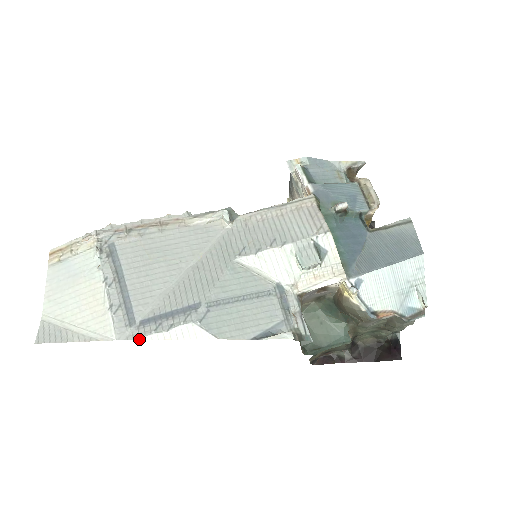
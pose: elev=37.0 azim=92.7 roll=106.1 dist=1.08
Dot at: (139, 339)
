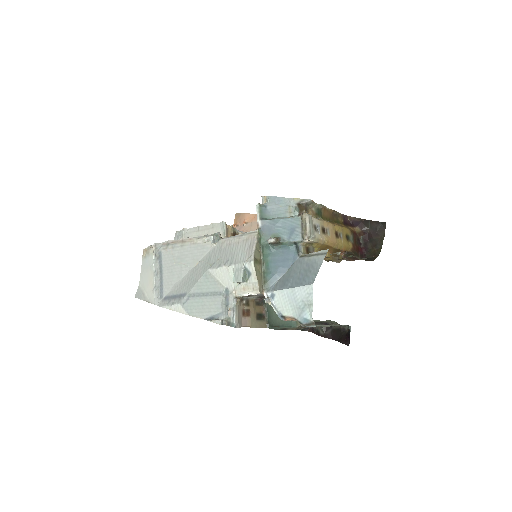
Dot at: occluded
